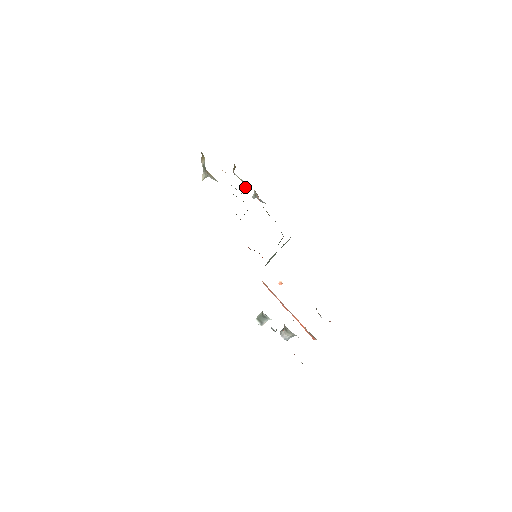
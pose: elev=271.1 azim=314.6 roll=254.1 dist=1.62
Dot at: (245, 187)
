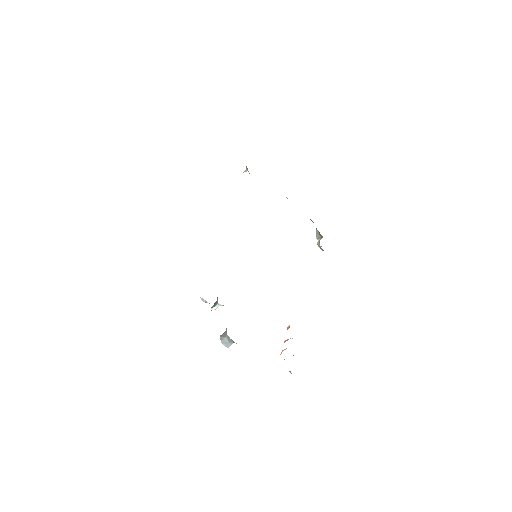
Dot at: (319, 238)
